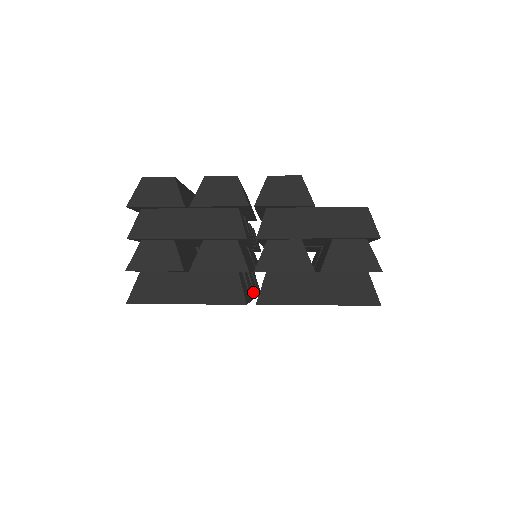
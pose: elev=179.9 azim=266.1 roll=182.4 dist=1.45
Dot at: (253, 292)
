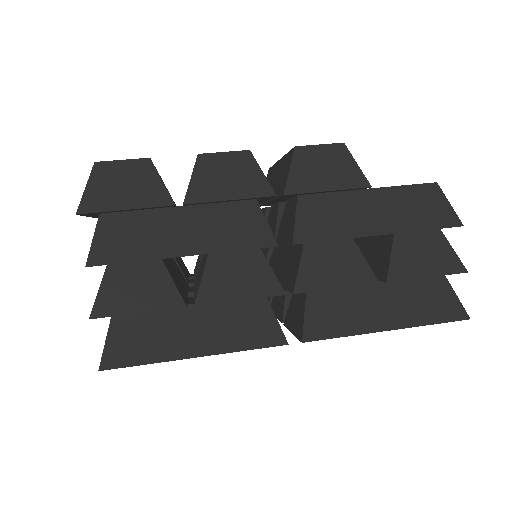
Dot at: occluded
